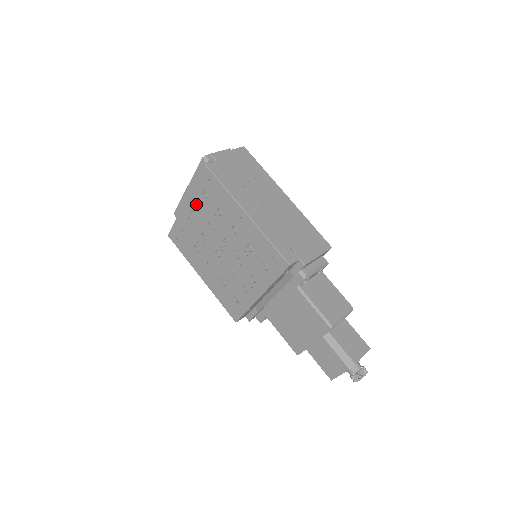
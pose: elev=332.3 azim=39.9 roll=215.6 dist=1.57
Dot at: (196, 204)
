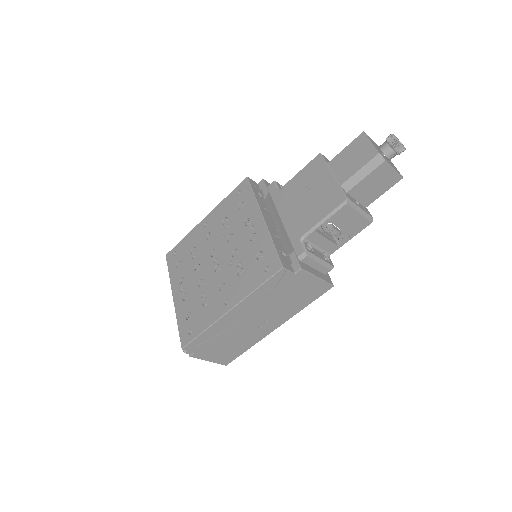
Dot at: (179, 281)
